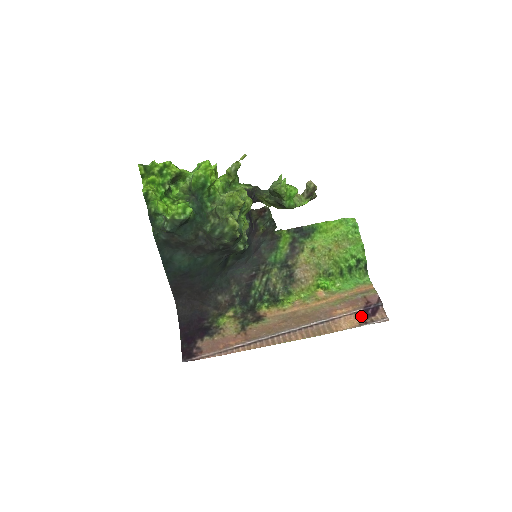
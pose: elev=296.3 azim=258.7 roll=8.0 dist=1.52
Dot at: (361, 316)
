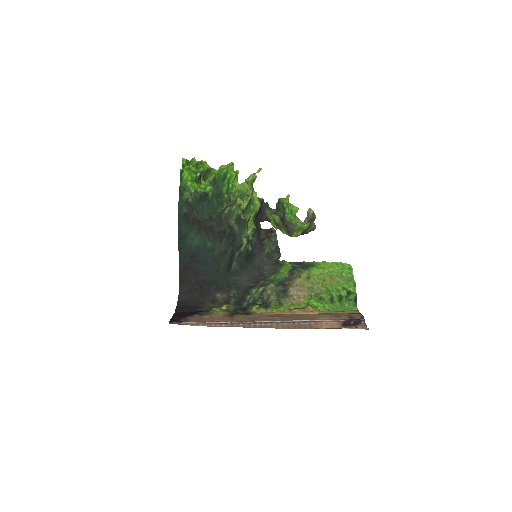
Dot at: (342, 324)
